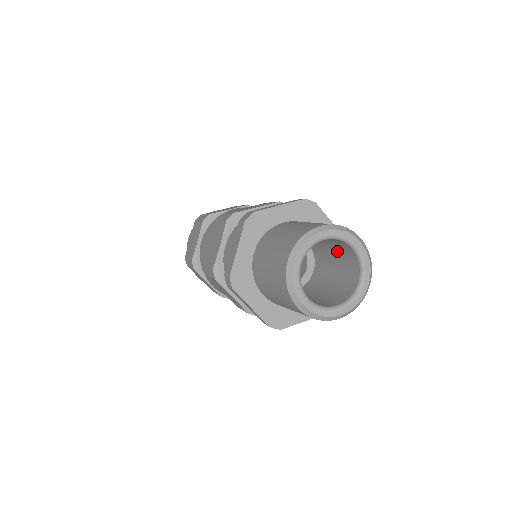
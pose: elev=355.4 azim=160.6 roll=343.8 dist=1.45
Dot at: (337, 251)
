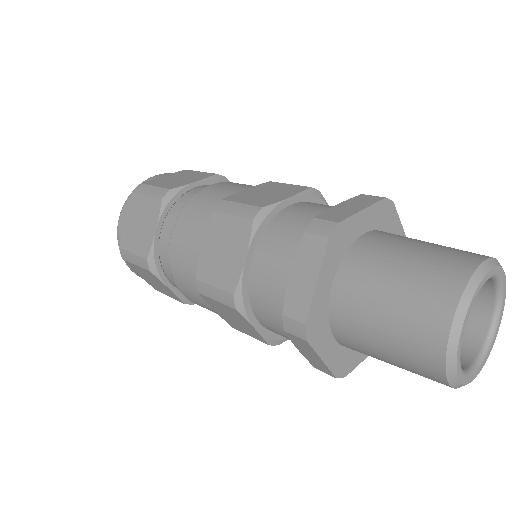
Dot at: occluded
